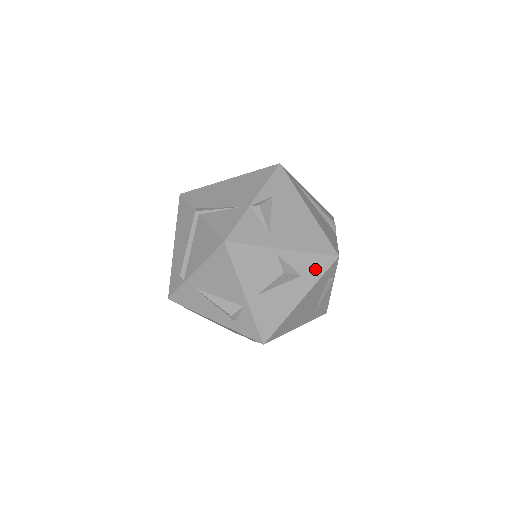
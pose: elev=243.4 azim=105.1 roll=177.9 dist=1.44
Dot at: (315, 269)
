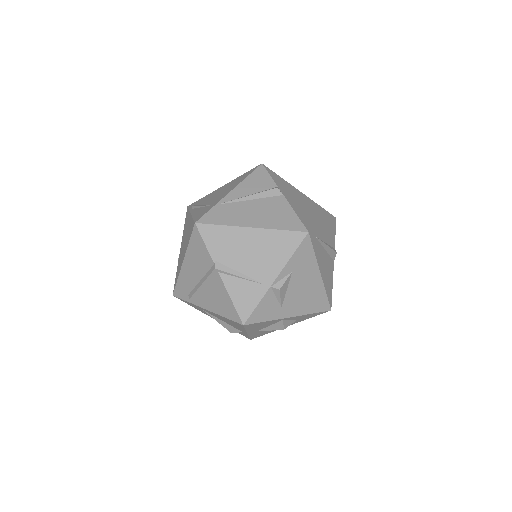
Dot at: (309, 317)
